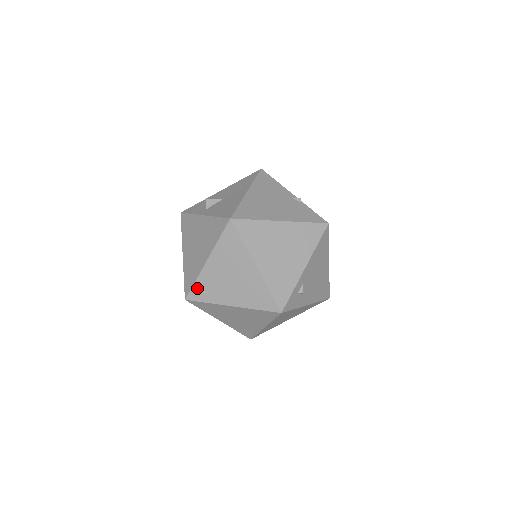
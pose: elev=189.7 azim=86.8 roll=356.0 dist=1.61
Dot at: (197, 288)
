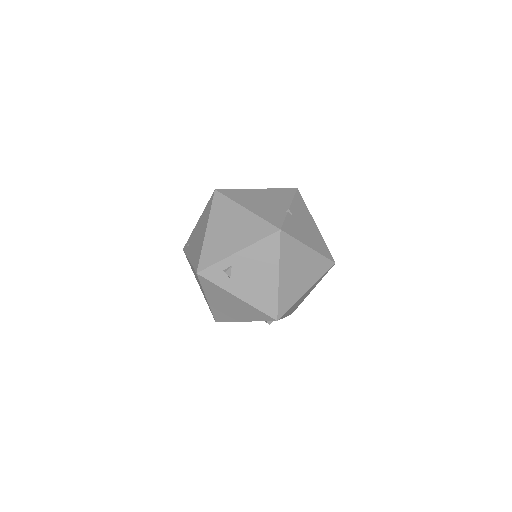
Dot at: (188, 241)
